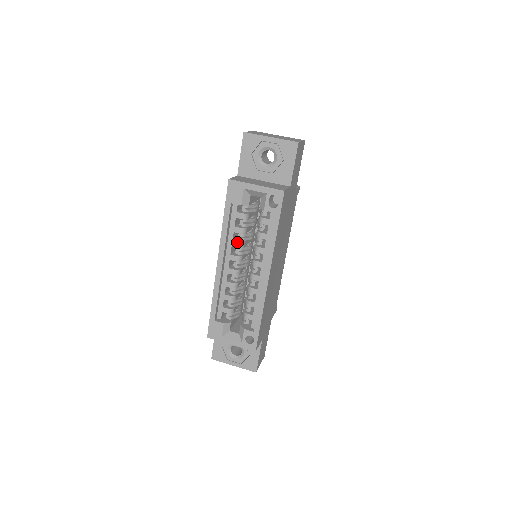
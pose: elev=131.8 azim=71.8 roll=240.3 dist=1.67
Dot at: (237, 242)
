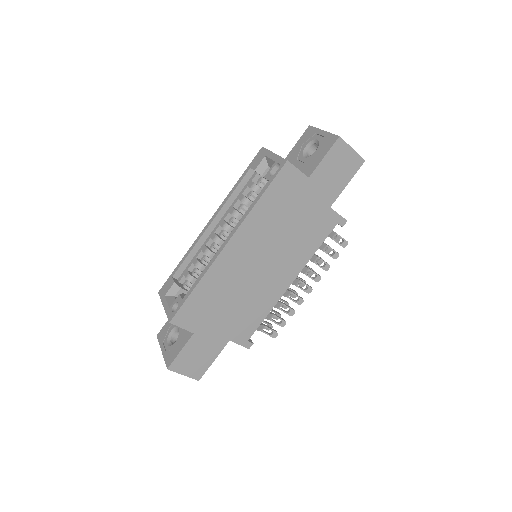
Dot at: (234, 209)
